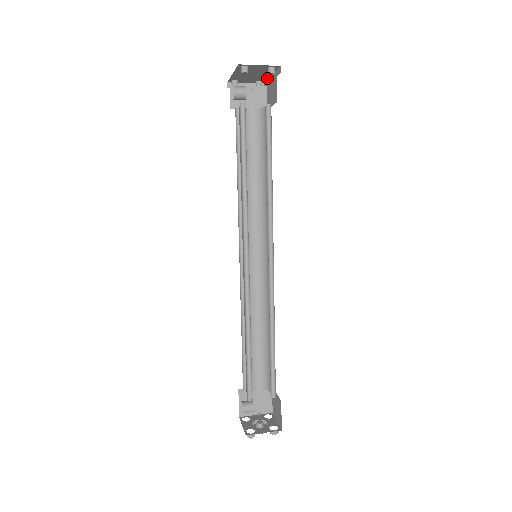
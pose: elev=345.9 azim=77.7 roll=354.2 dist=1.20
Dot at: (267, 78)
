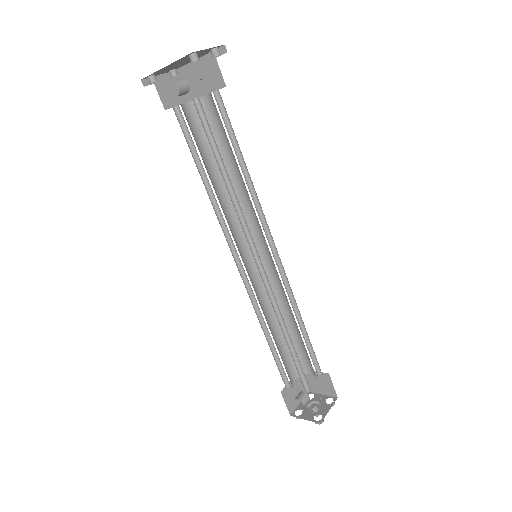
Dot at: (186, 63)
